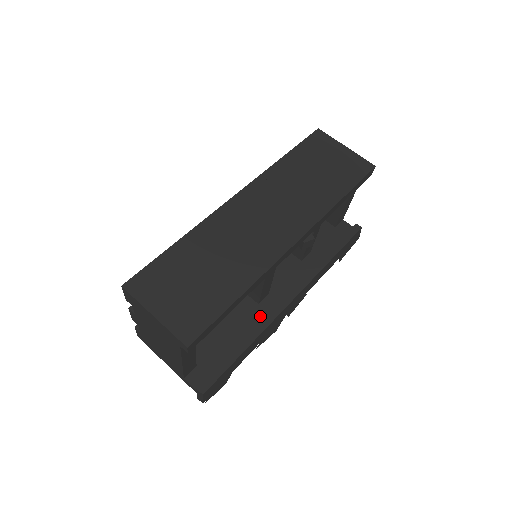
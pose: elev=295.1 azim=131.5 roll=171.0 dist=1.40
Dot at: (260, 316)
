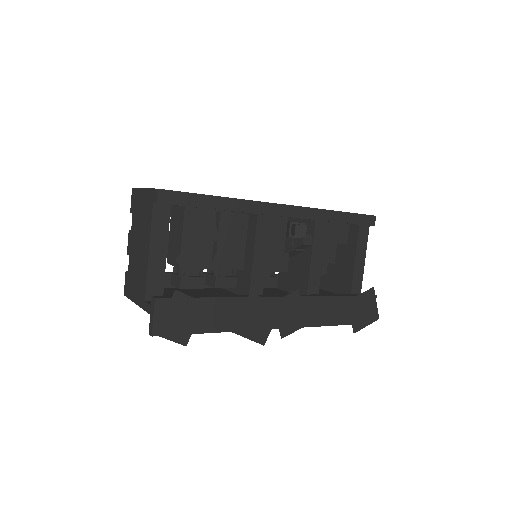
Dot at: occluded
